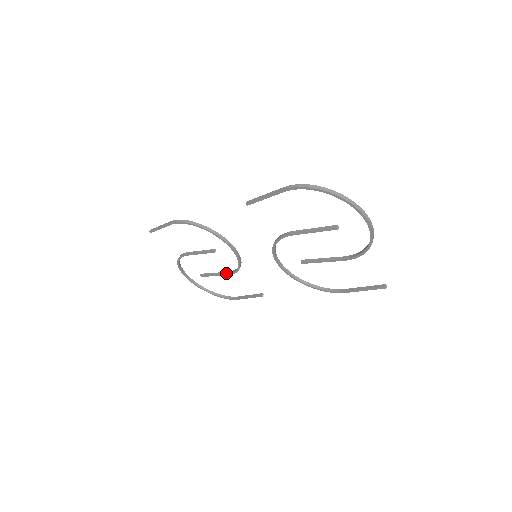
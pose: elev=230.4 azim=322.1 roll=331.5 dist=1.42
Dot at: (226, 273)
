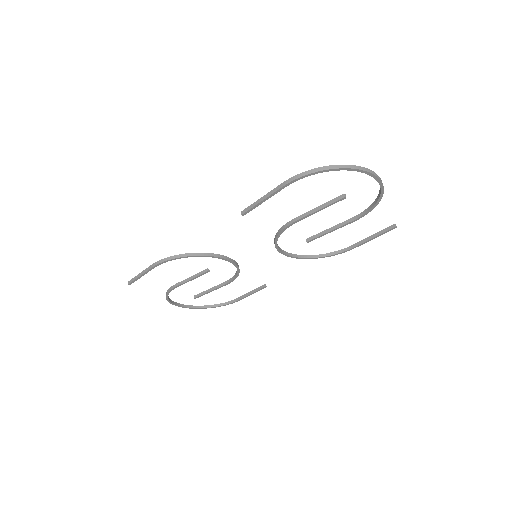
Dot at: (223, 284)
